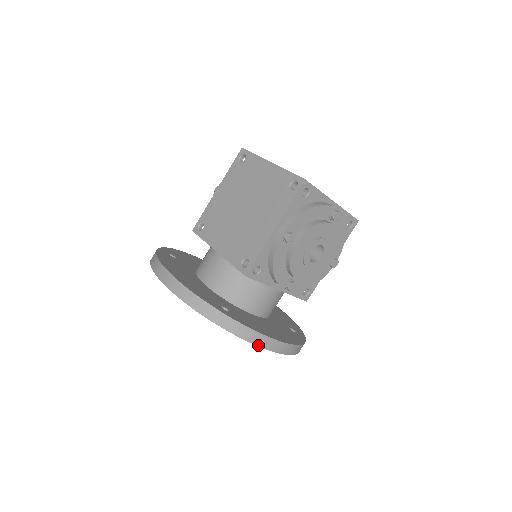
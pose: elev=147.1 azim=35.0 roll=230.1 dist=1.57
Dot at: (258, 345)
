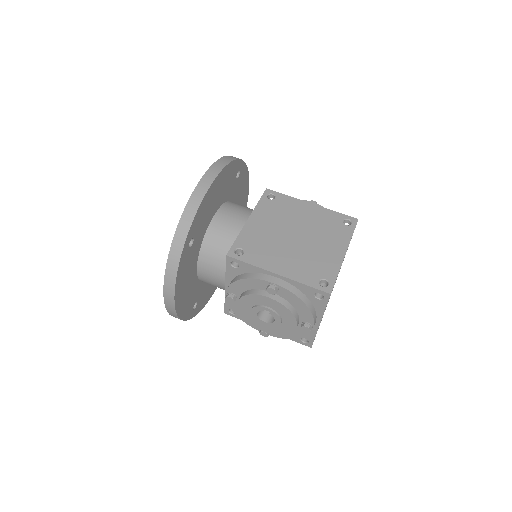
Dot at: (165, 282)
